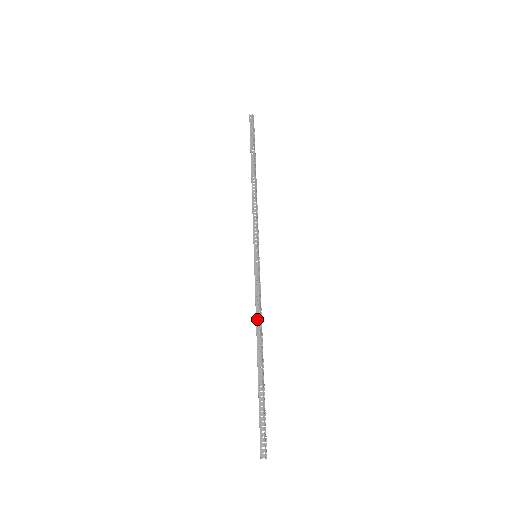
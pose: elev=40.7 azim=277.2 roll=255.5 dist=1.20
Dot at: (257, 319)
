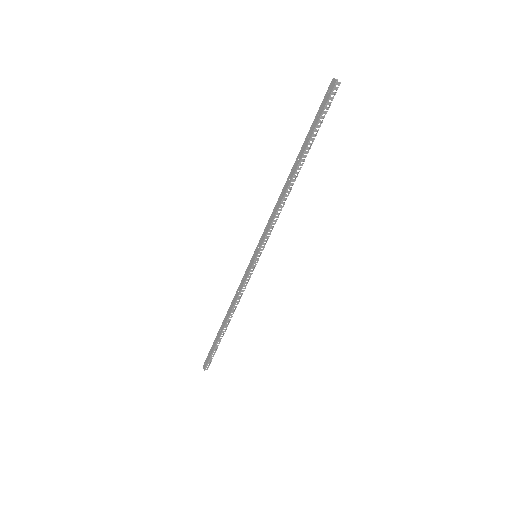
Dot at: (235, 304)
